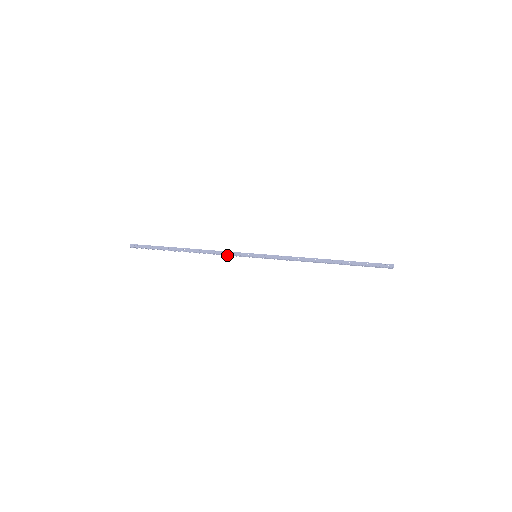
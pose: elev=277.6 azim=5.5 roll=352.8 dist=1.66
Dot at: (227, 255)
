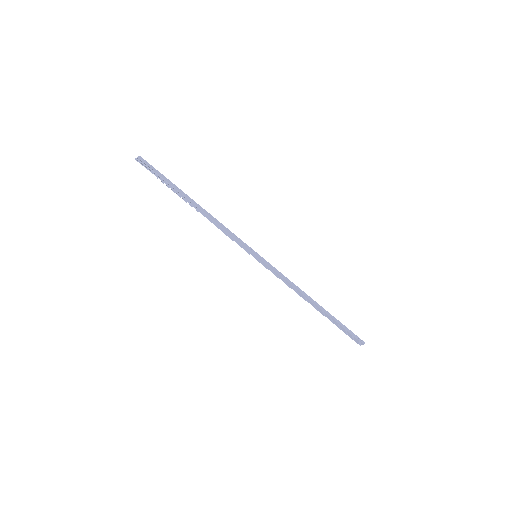
Dot at: (230, 236)
